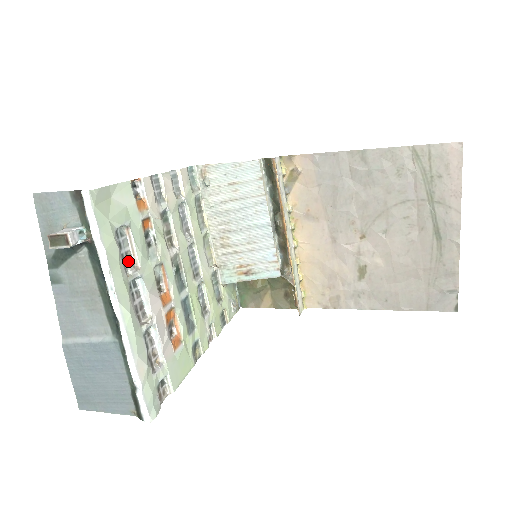
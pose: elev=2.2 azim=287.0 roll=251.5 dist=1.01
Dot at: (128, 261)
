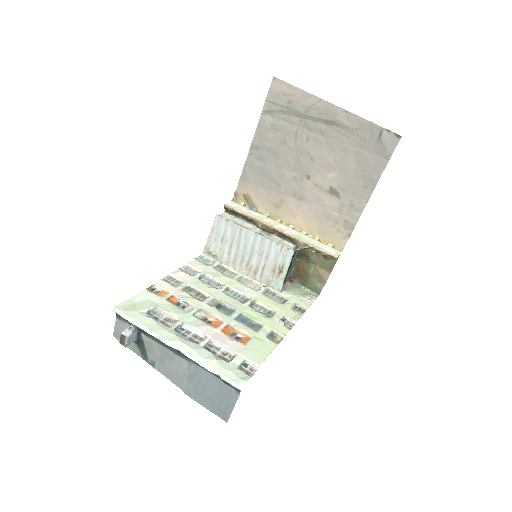
Dot at: (168, 322)
